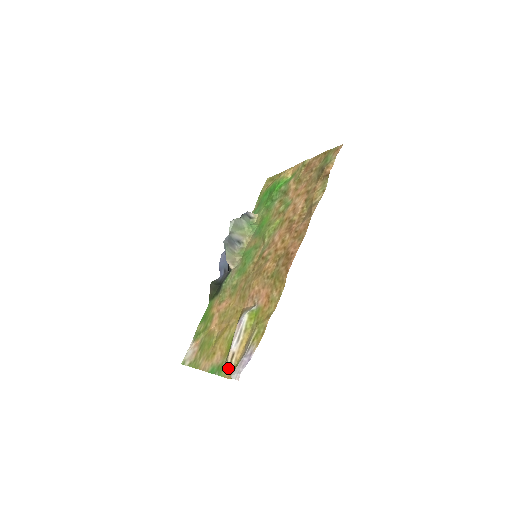
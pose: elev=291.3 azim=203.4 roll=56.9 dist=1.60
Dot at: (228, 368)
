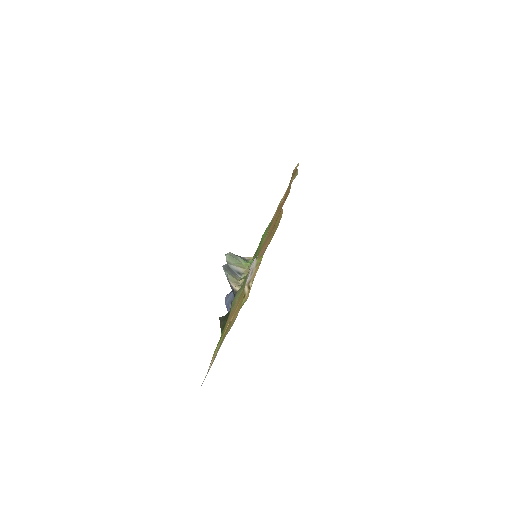
Dot at: (247, 294)
